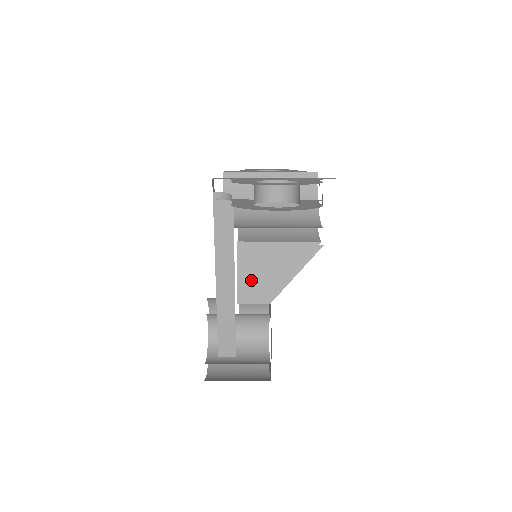
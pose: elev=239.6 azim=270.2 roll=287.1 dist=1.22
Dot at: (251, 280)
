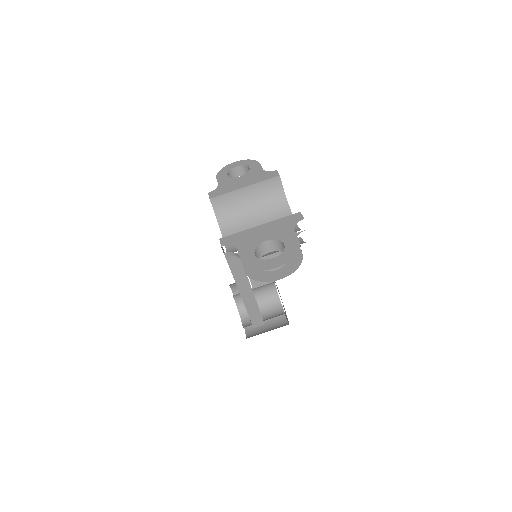
Dot at: occluded
